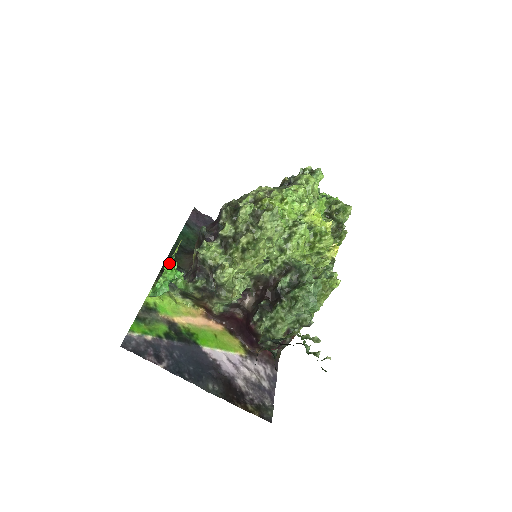
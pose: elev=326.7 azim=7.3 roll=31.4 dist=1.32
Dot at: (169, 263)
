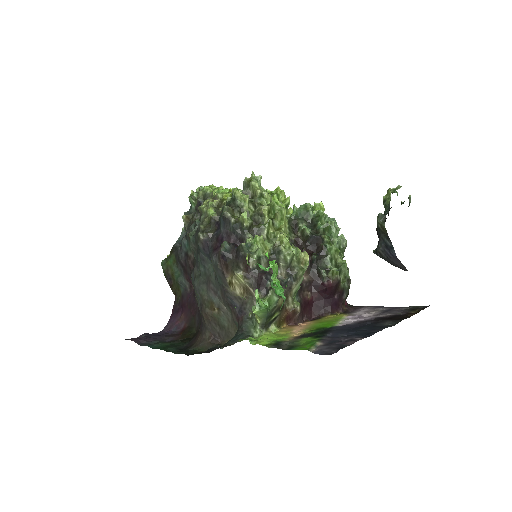
Dot at: (266, 255)
